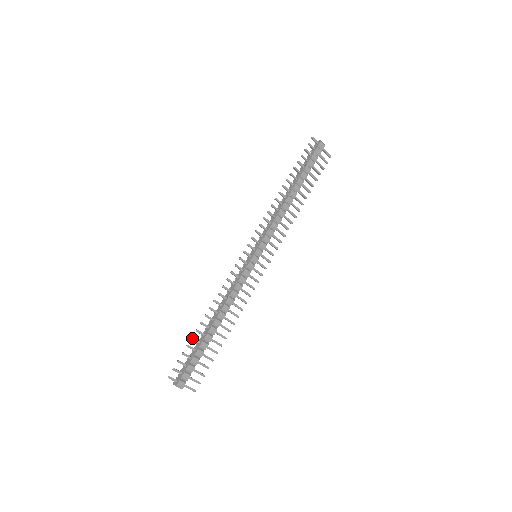
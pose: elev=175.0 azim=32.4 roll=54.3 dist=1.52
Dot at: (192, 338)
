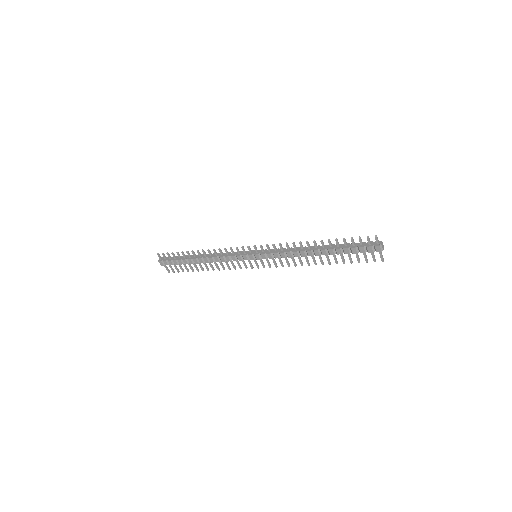
Dot at: (182, 252)
